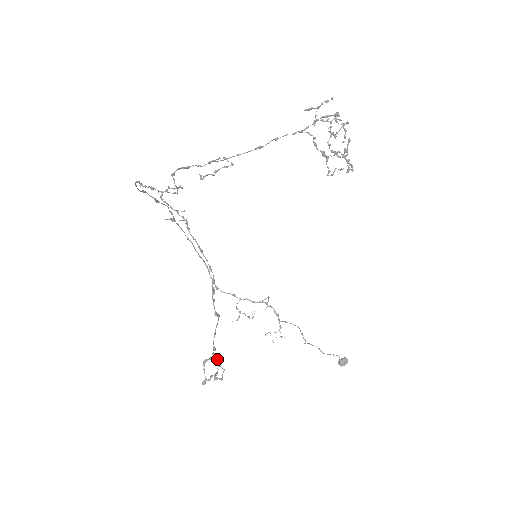
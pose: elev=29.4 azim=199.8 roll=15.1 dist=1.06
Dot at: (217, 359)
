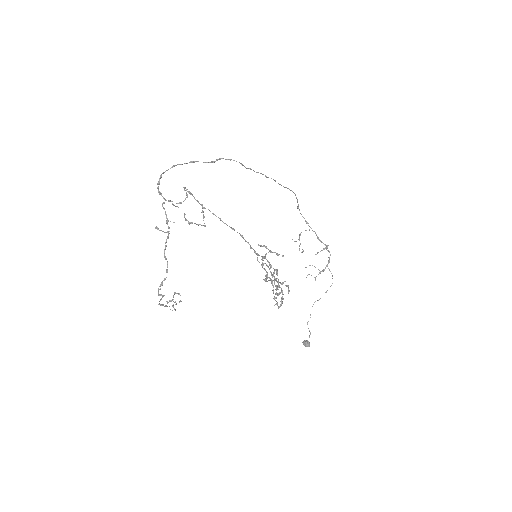
Dot at: (165, 306)
